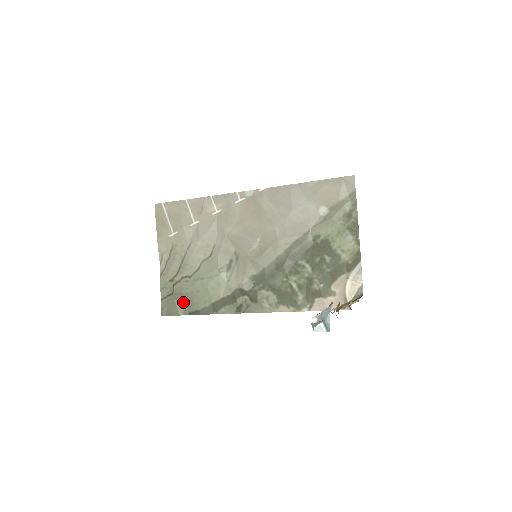
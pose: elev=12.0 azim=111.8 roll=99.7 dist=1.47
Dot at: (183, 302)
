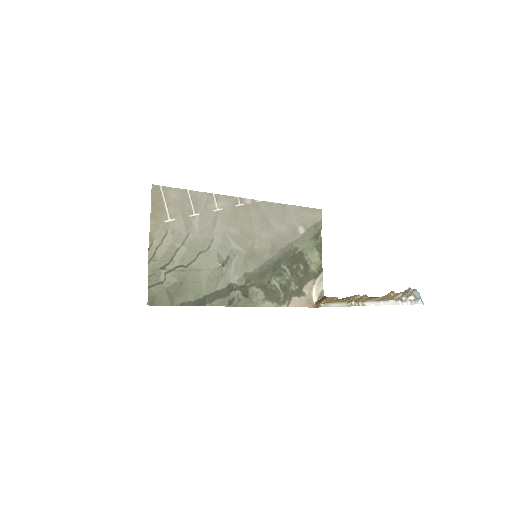
Dot at: (175, 292)
